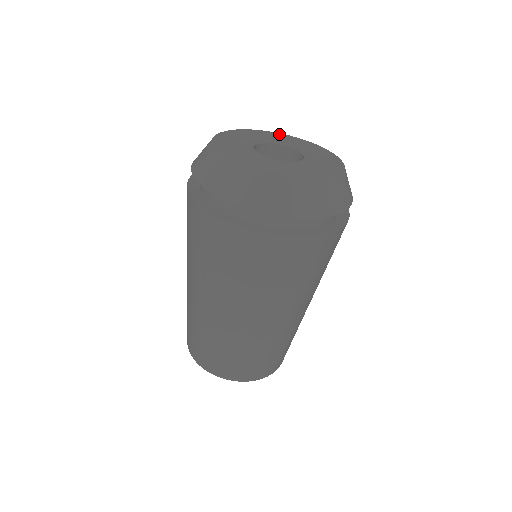
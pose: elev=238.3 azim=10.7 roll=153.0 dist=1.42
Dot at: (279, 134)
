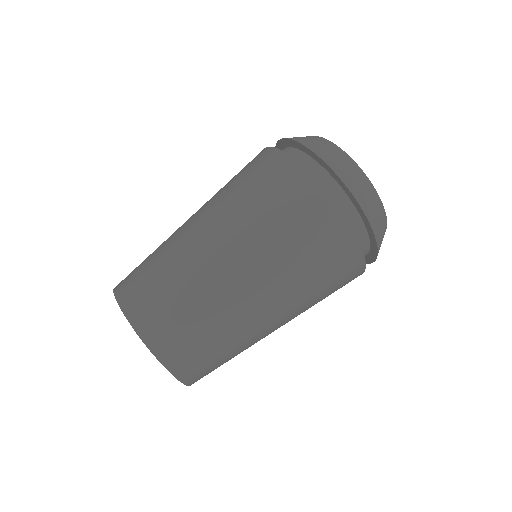
Dot at: occluded
